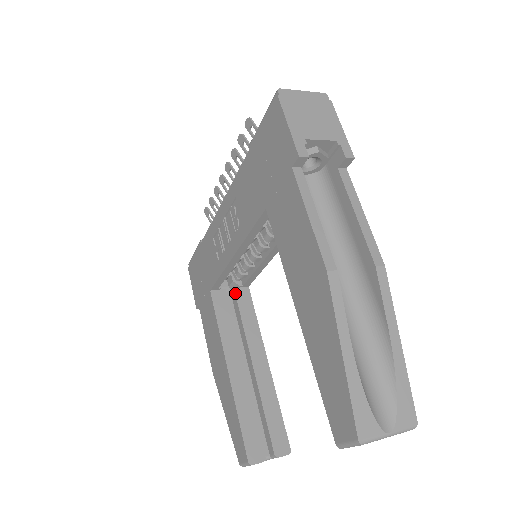
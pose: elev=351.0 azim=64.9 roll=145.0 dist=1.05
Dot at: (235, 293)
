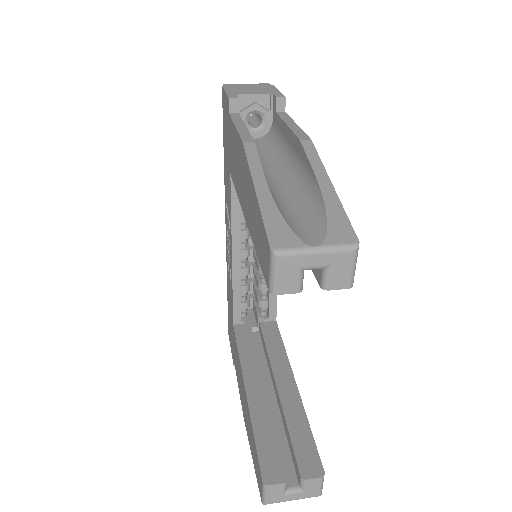
Dot at: (260, 326)
